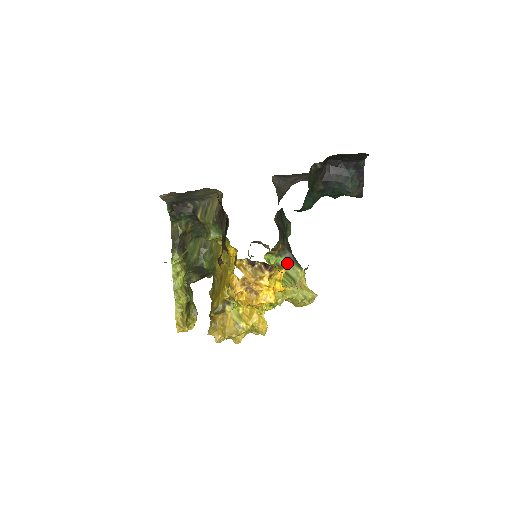
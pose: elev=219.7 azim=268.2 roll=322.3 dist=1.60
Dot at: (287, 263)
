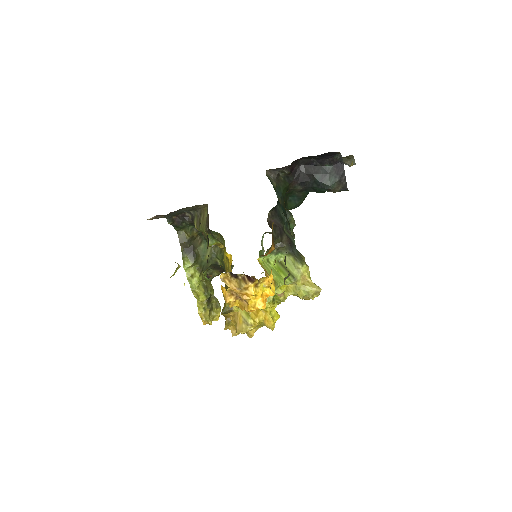
Dot at: (289, 259)
